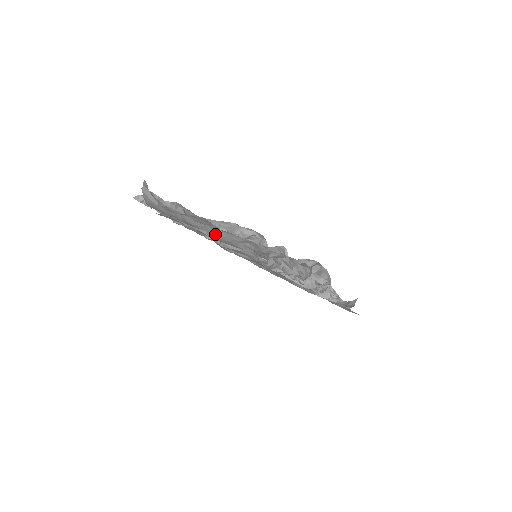
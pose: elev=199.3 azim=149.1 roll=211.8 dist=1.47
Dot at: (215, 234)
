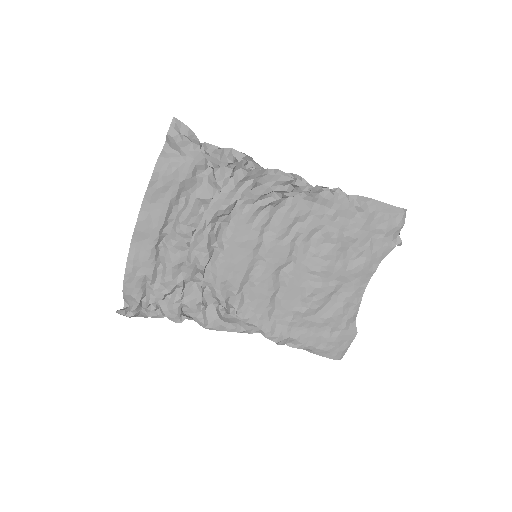
Dot at: (155, 198)
